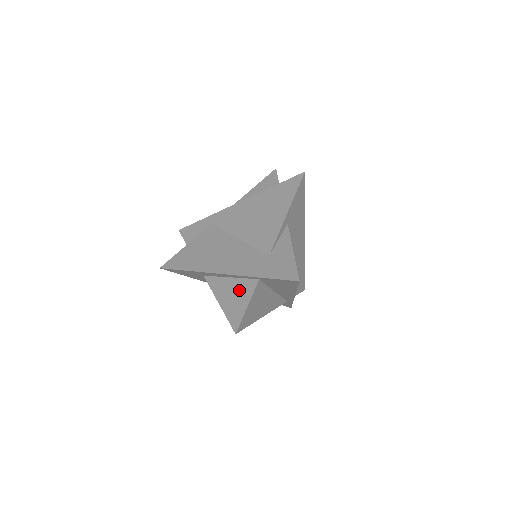
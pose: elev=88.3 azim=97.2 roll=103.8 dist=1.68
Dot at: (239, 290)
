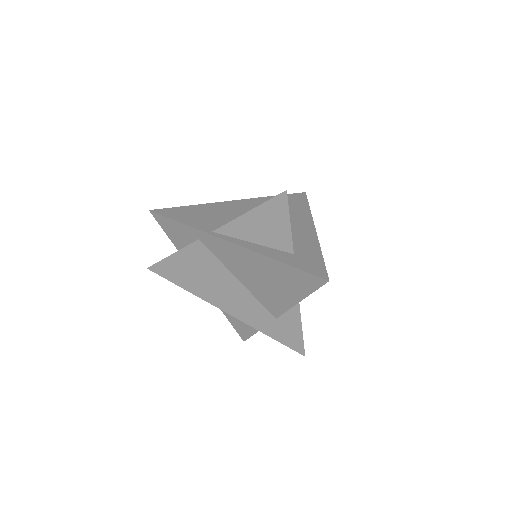
Dot at: occluded
